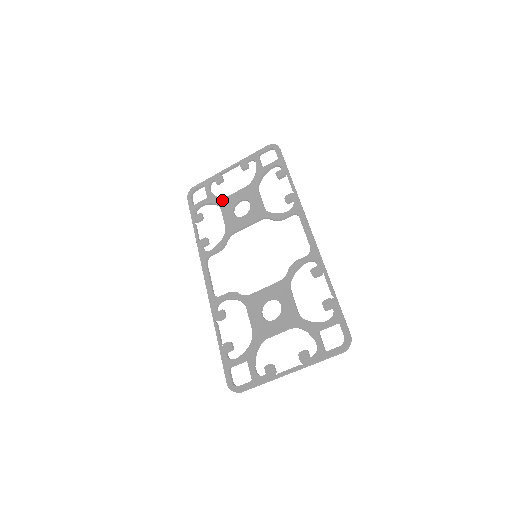
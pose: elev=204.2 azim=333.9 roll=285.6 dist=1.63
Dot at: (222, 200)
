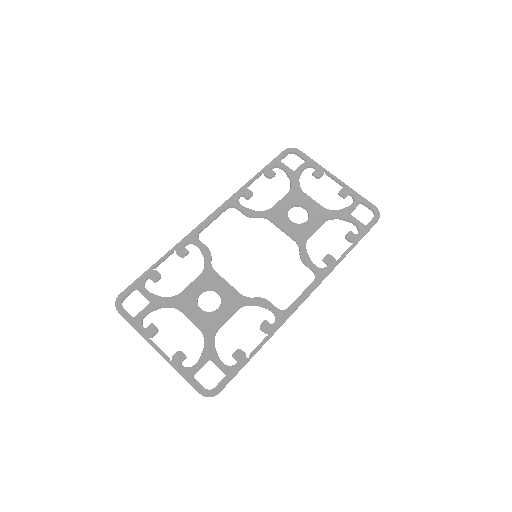
Dot at: (298, 189)
